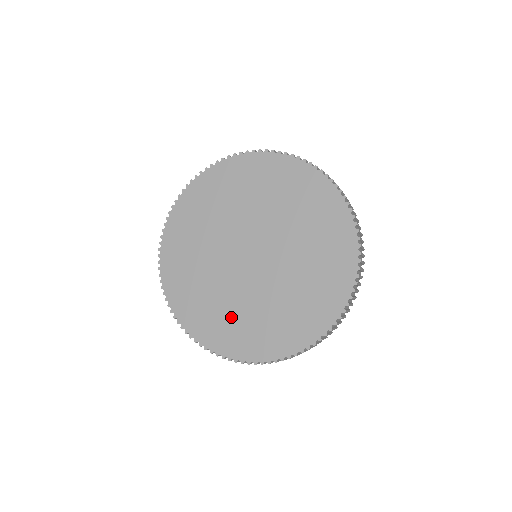
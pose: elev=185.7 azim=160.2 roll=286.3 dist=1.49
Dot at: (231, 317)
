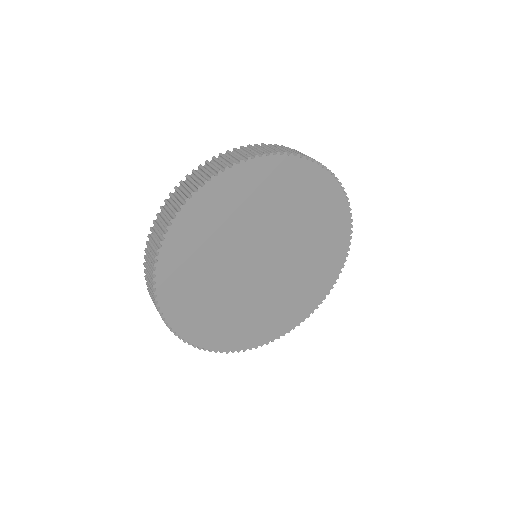
Dot at: (213, 310)
